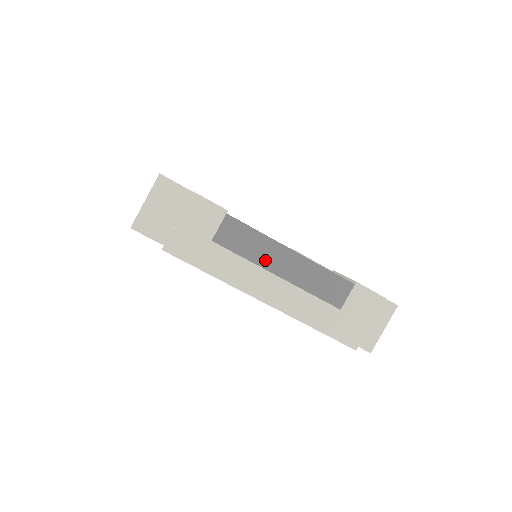
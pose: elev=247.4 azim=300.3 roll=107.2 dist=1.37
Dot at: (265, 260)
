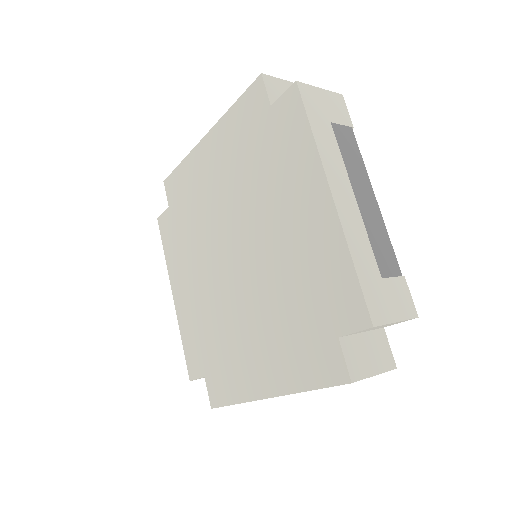
Dot at: (354, 177)
